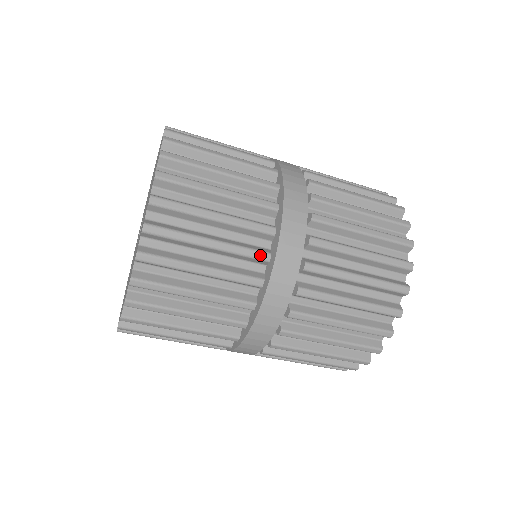
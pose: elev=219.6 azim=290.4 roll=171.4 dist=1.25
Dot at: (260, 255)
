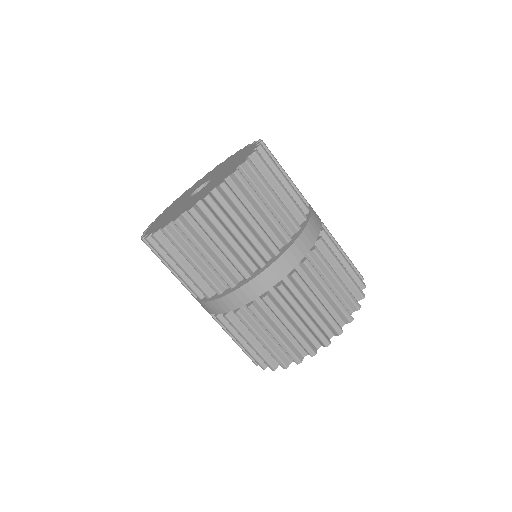
Dot at: (274, 248)
